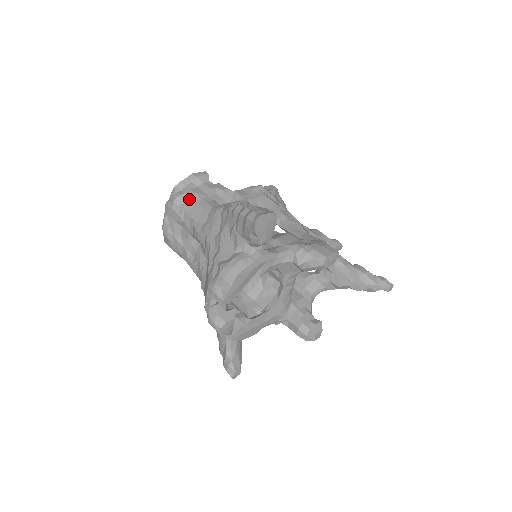
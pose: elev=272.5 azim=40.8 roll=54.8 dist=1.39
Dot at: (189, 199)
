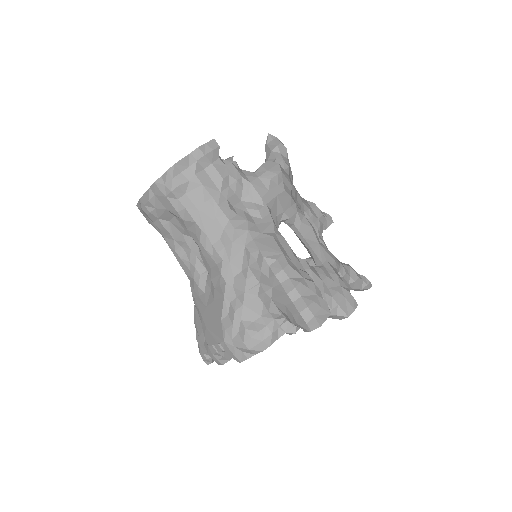
Dot at: (194, 193)
